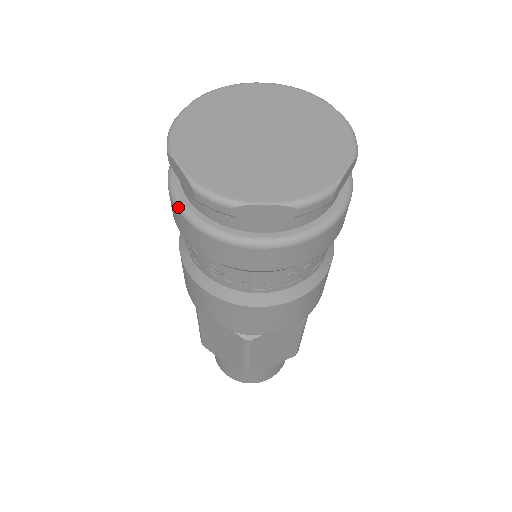
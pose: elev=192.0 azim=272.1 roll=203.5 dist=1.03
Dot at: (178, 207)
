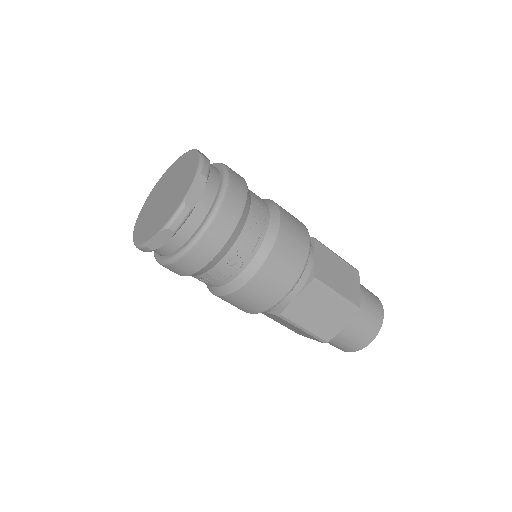
Dot at: (155, 258)
